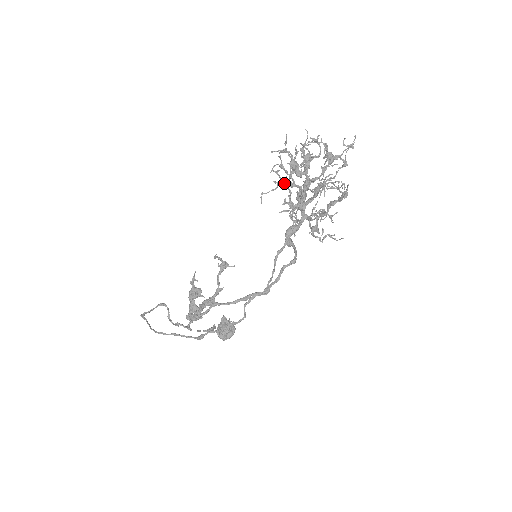
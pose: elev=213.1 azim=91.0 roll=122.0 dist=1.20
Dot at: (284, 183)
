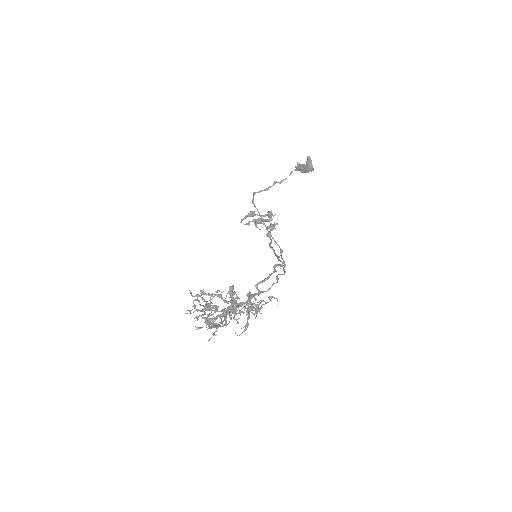
Dot at: (217, 318)
